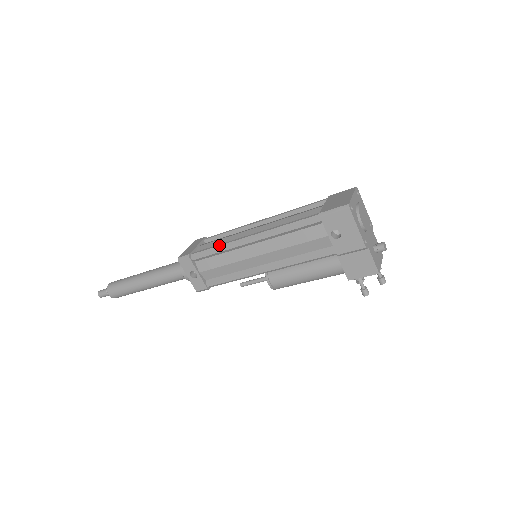
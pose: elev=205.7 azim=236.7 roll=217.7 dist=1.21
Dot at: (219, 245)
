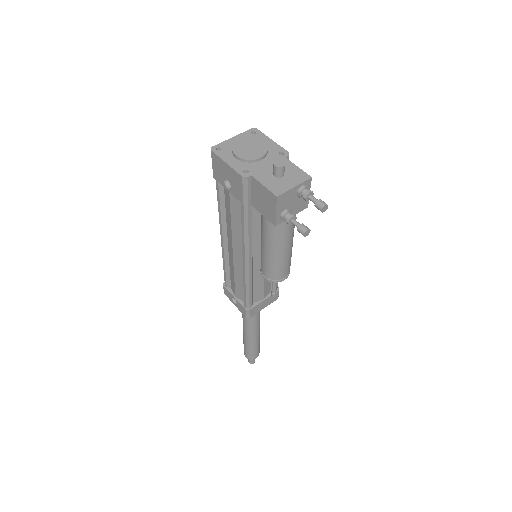
Dot at: occluded
